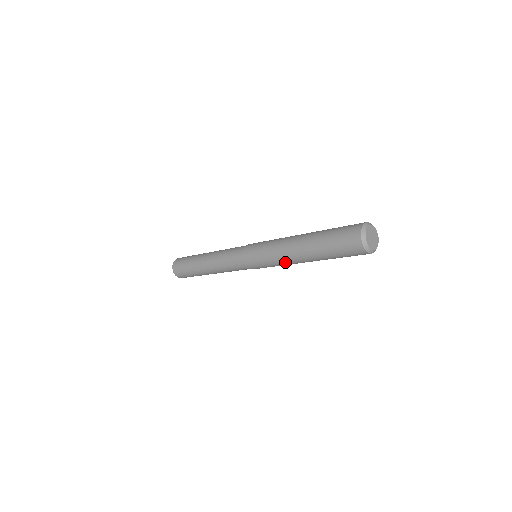
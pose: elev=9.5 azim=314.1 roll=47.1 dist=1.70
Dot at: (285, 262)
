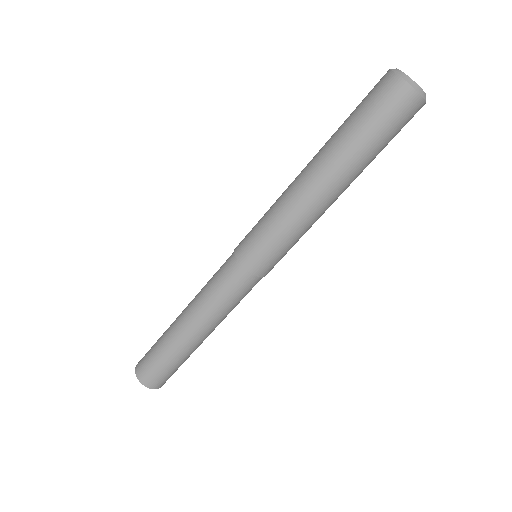
Dot at: (291, 203)
